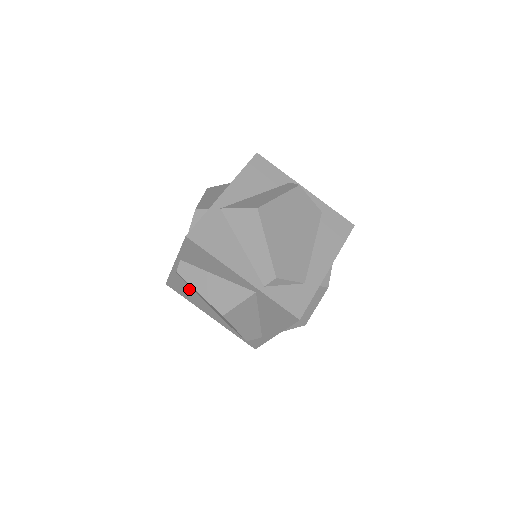
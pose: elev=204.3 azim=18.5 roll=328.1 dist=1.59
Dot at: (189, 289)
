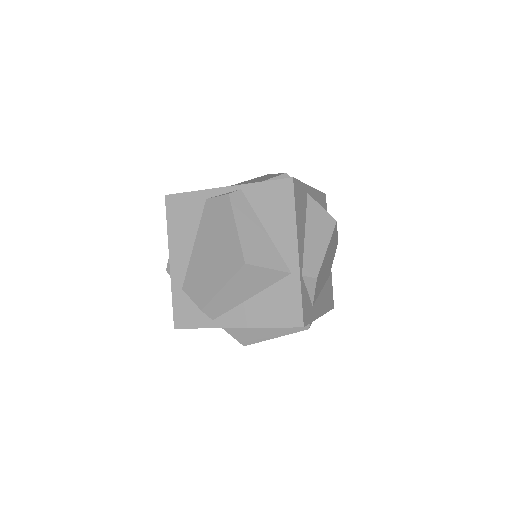
Dot at: (194, 219)
